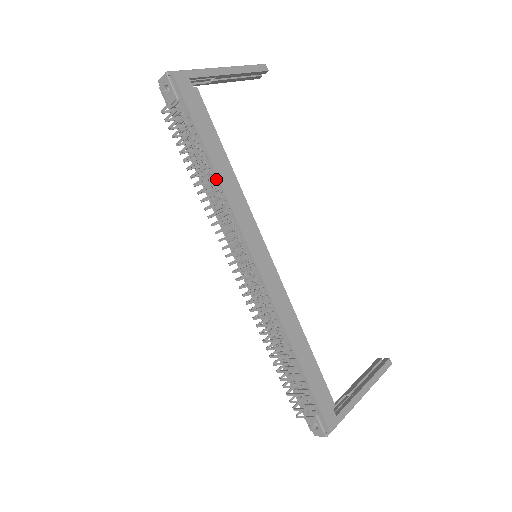
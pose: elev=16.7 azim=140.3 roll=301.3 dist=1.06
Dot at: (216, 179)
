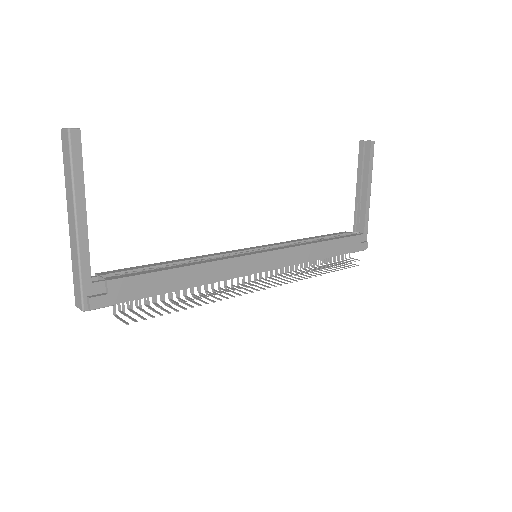
Dot at: (196, 286)
